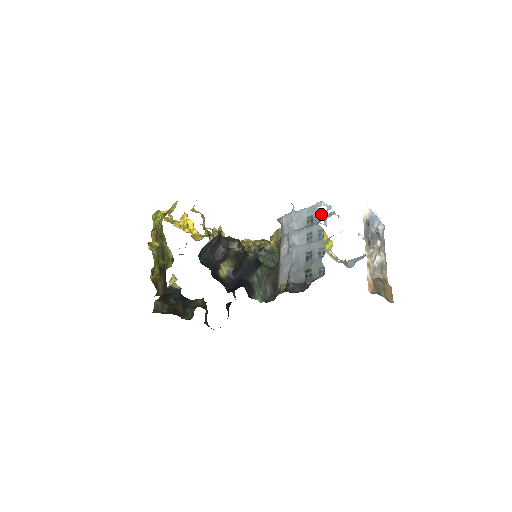
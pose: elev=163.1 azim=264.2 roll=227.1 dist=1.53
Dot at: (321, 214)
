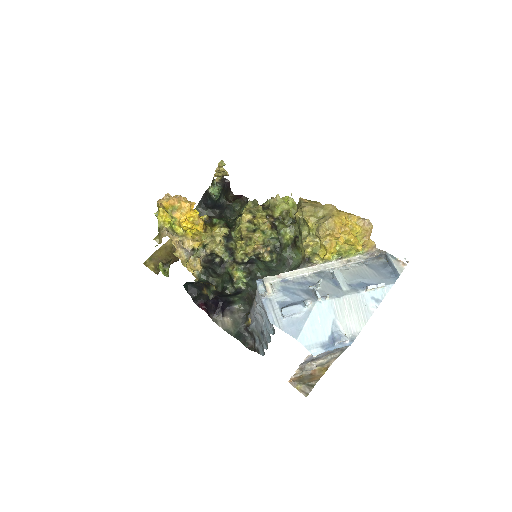
Dot at: (274, 330)
